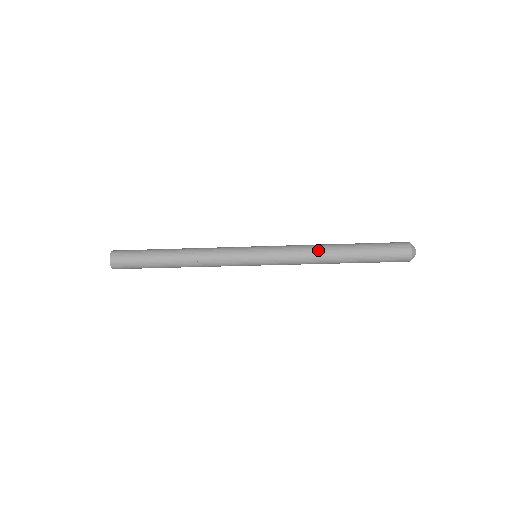
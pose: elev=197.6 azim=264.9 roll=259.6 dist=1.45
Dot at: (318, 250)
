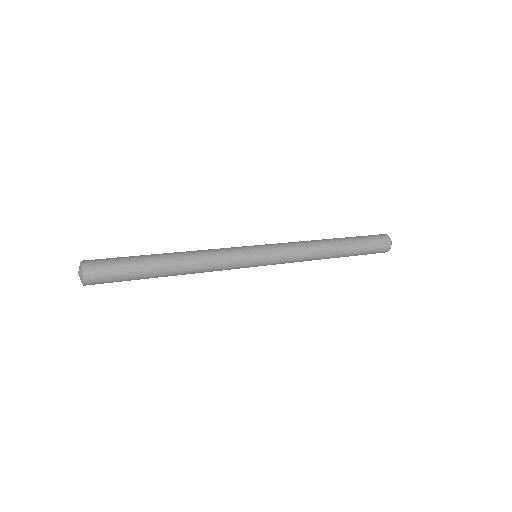
Dot at: (317, 243)
